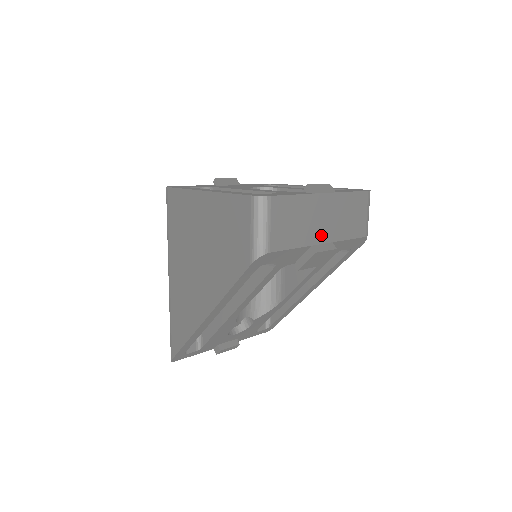
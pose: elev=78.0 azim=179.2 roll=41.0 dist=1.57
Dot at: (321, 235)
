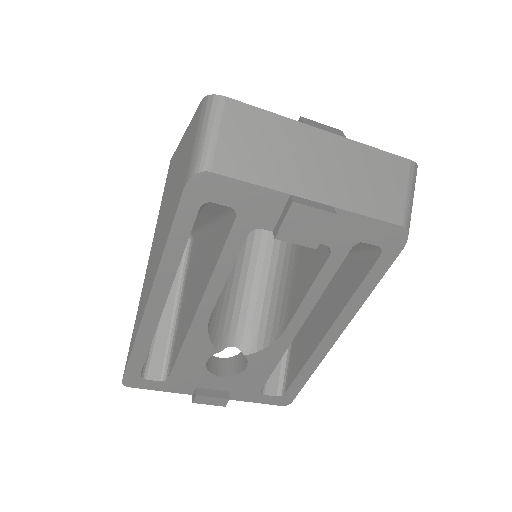
Dot at: (312, 187)
